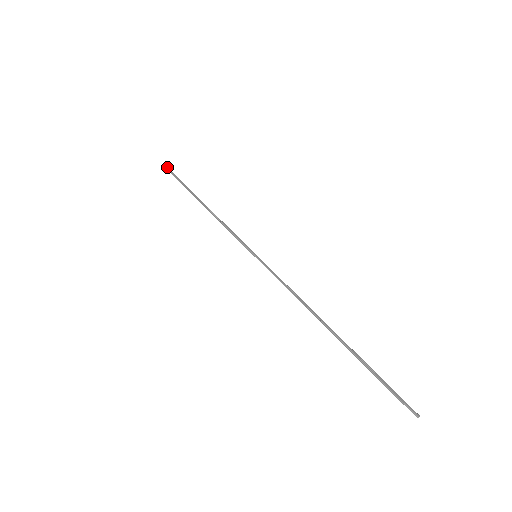
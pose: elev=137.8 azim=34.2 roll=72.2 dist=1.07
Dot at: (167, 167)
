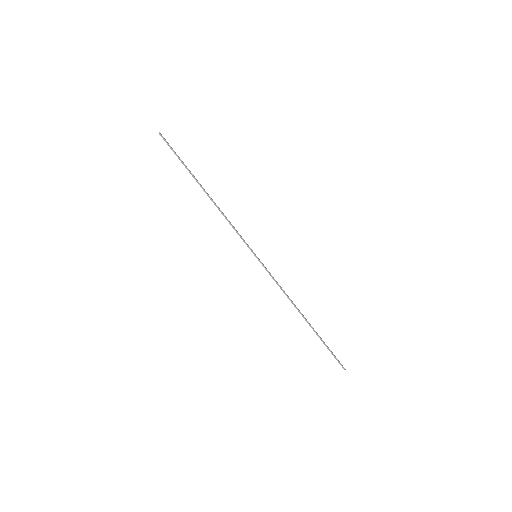
Dot at: (161, 135)
